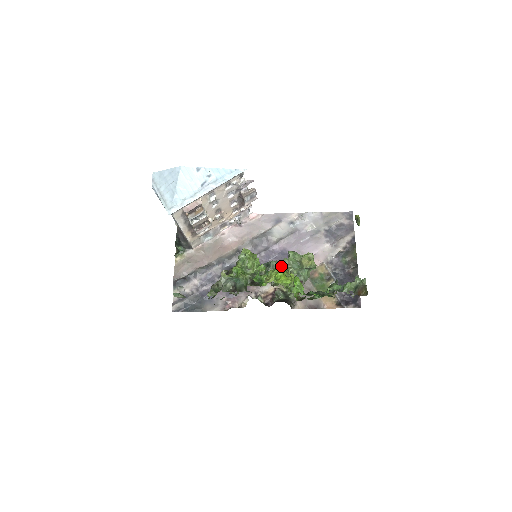
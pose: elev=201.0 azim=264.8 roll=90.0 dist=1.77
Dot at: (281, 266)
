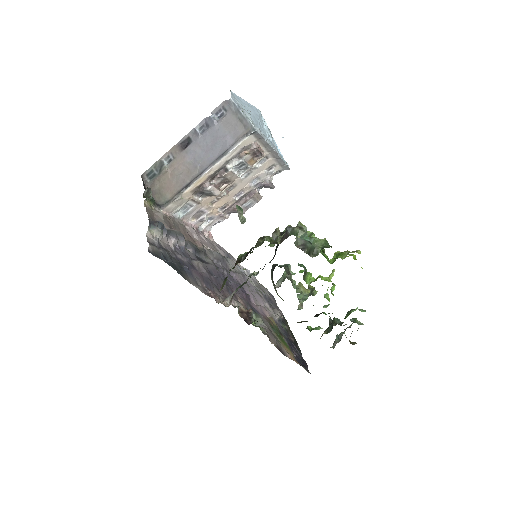
Dot at: (287, 277)
